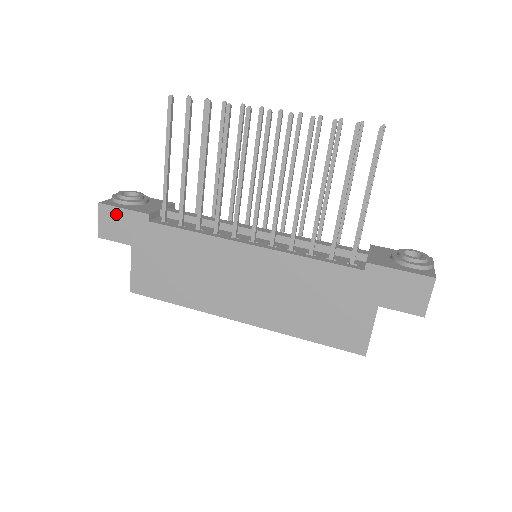
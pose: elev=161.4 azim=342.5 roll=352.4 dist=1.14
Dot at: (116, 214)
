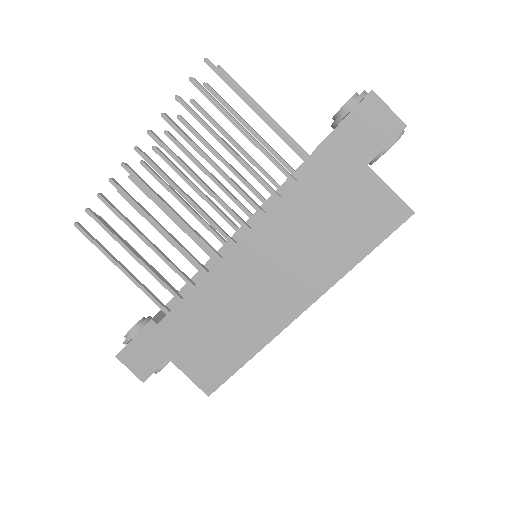
Dot at: (134, 349)
